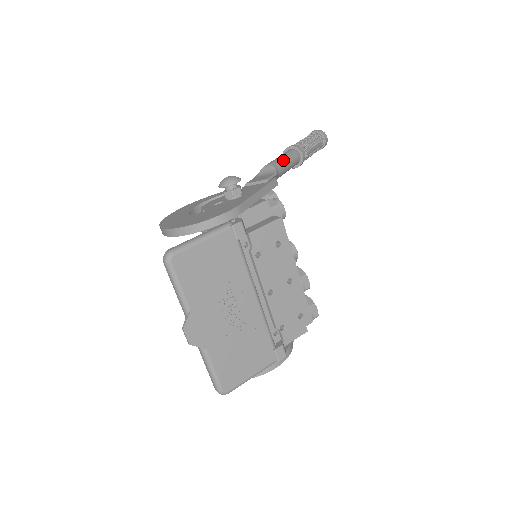
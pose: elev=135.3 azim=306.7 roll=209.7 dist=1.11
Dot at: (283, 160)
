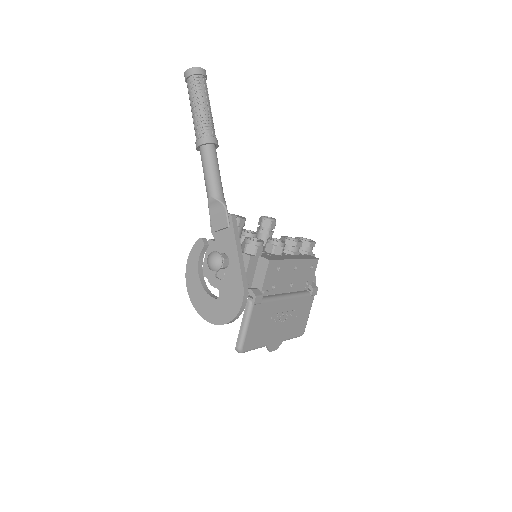
Dot at: (214, 178)
